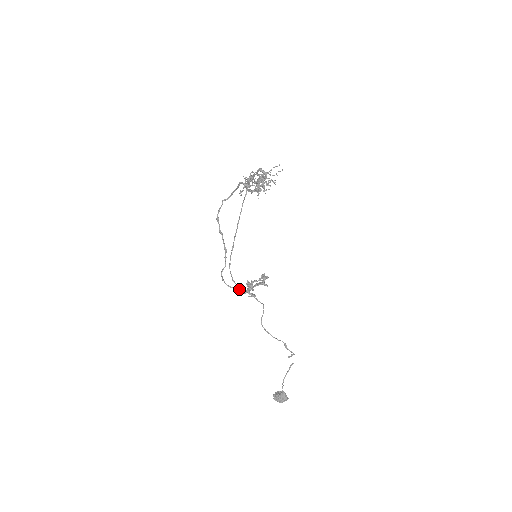
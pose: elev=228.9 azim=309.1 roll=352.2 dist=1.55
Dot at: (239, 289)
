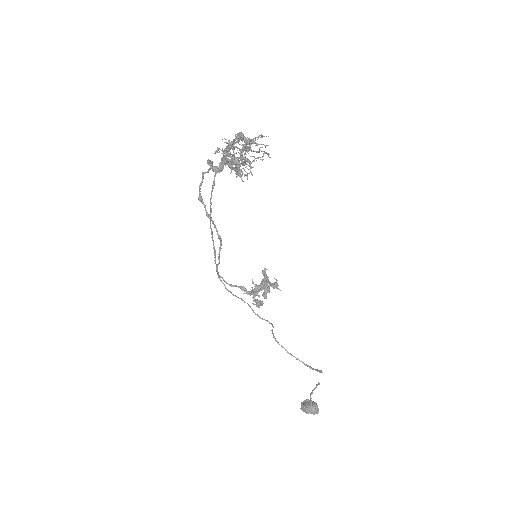
Dot at: (243, 289)
